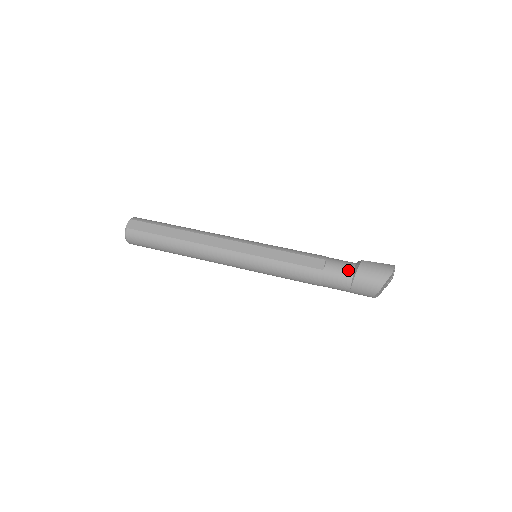
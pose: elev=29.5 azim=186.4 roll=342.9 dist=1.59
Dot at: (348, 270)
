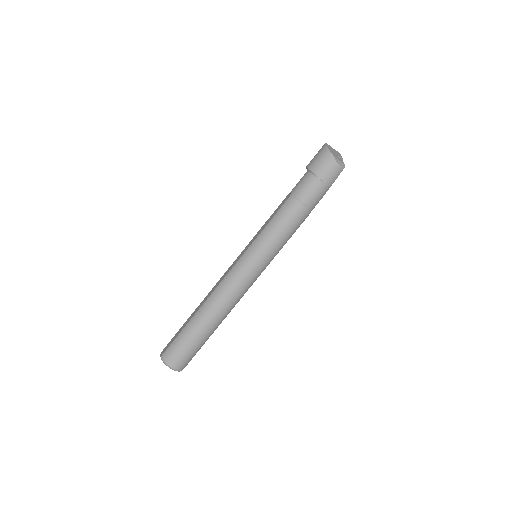
Dot at: (304, 176)
